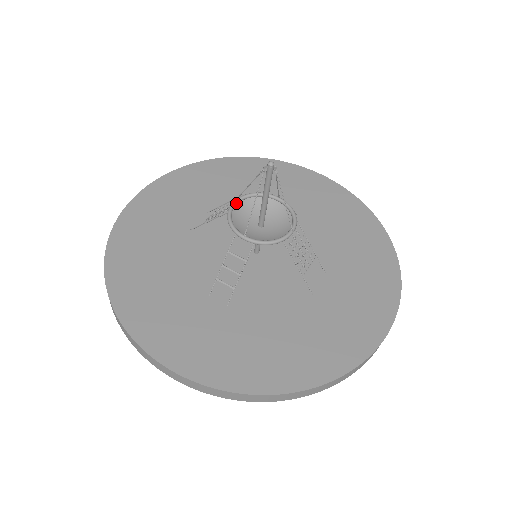
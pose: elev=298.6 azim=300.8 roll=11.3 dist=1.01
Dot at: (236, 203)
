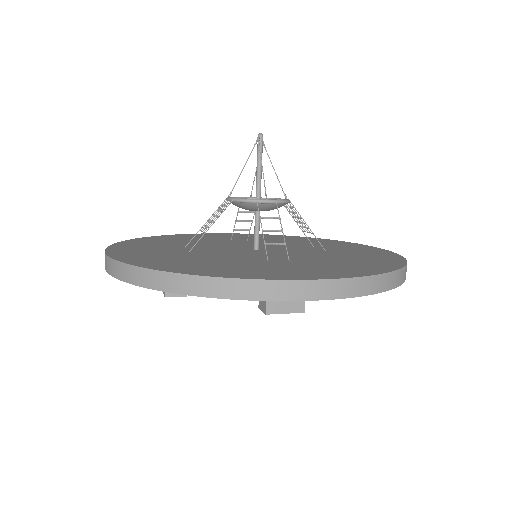
Dot at: occluded
